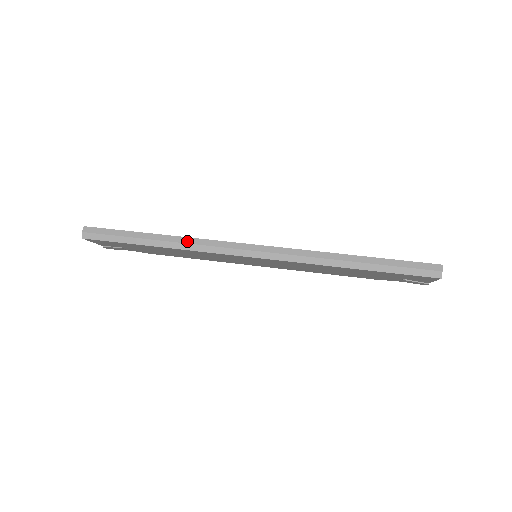
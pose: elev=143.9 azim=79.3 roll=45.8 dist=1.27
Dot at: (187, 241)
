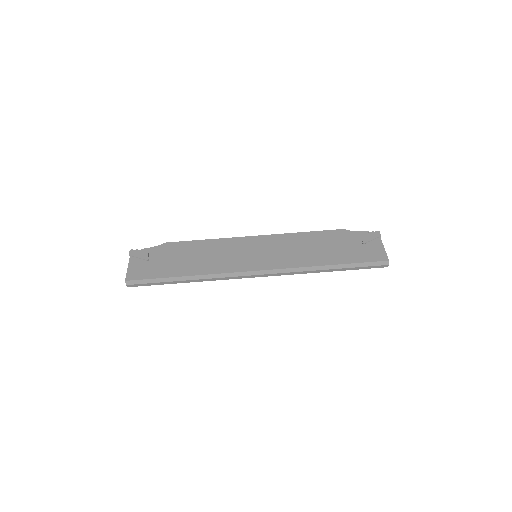
Dot at: (209, 277)
